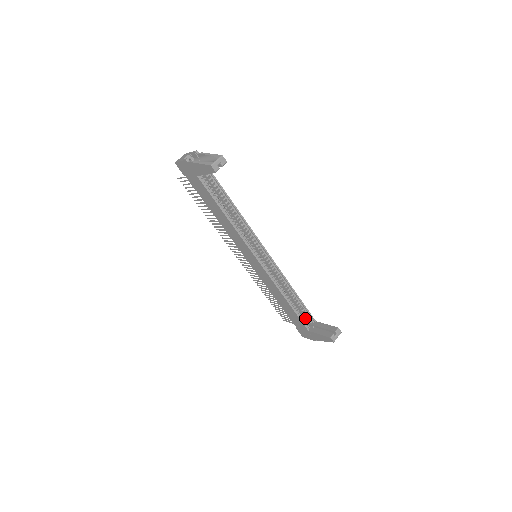
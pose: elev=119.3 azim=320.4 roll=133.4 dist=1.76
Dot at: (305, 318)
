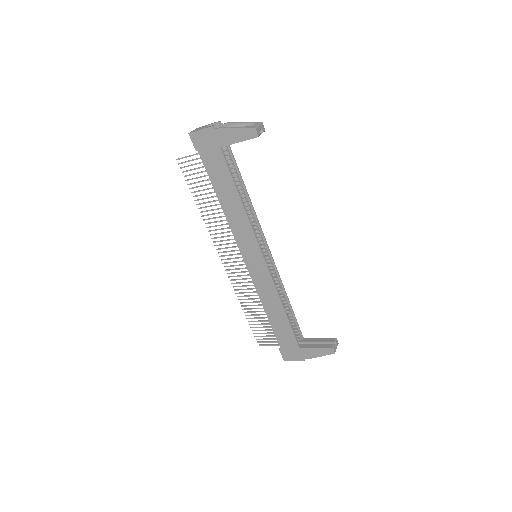
Dot at: occluded
